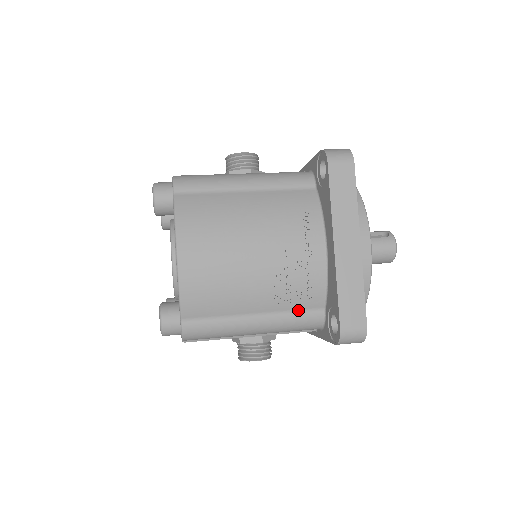
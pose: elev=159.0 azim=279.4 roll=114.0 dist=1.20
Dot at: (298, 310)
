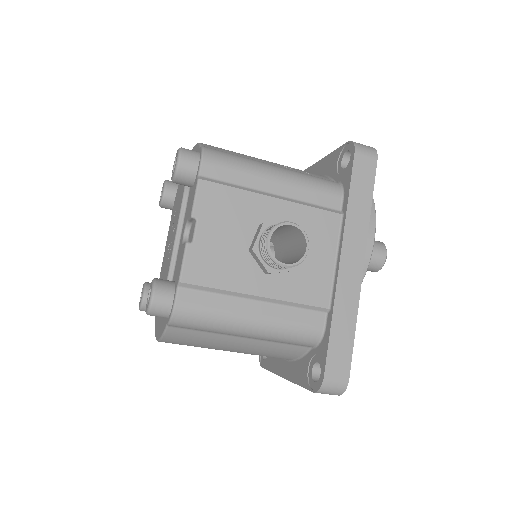
Dot at: occluded
